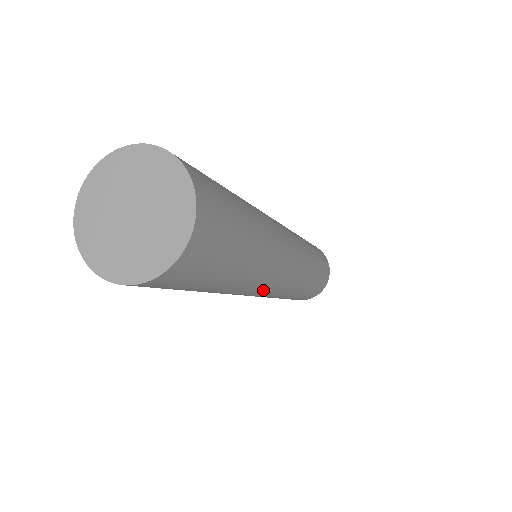
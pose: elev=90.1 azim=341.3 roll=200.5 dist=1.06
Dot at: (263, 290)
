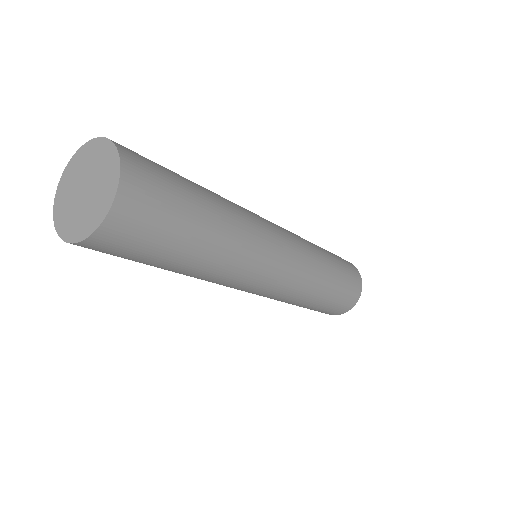
Dot at: (270, 238)
